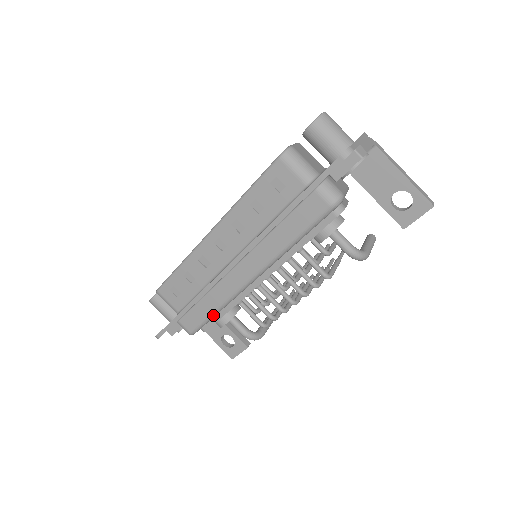
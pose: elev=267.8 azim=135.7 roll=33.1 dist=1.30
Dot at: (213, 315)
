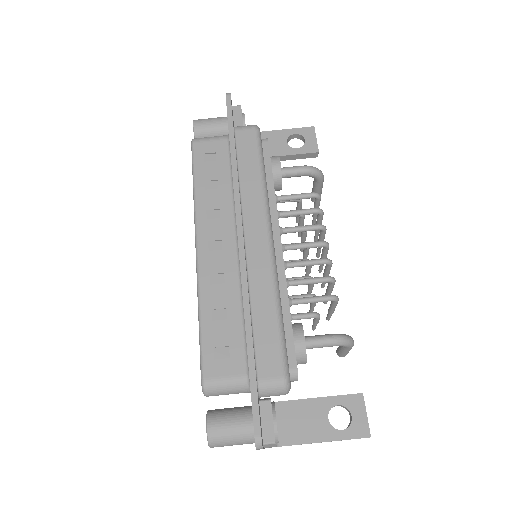
Dot at: (280, 321)
